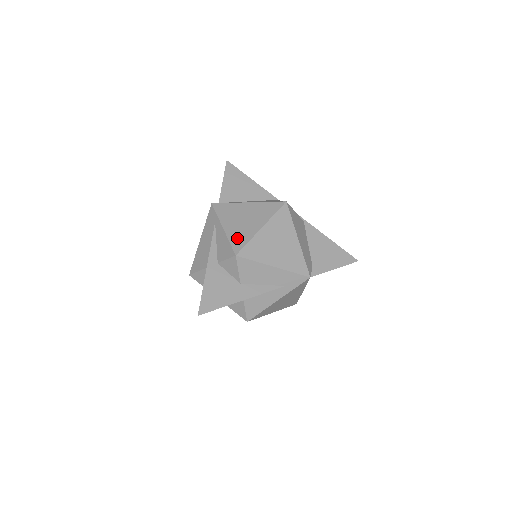
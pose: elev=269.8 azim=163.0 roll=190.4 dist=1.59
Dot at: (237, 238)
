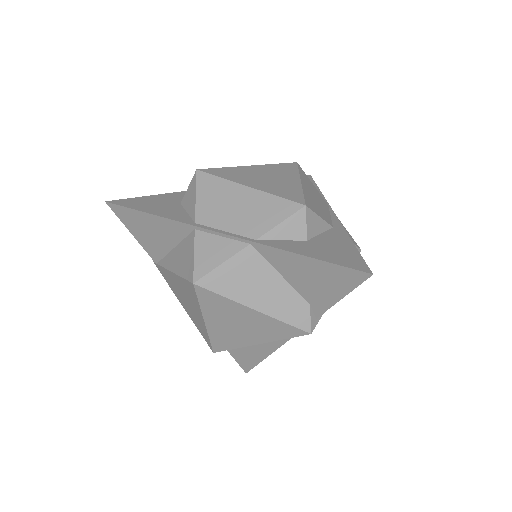
Dot at: (199, 329)
